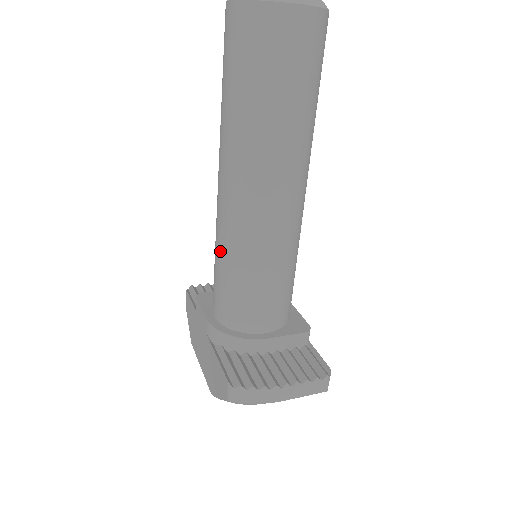
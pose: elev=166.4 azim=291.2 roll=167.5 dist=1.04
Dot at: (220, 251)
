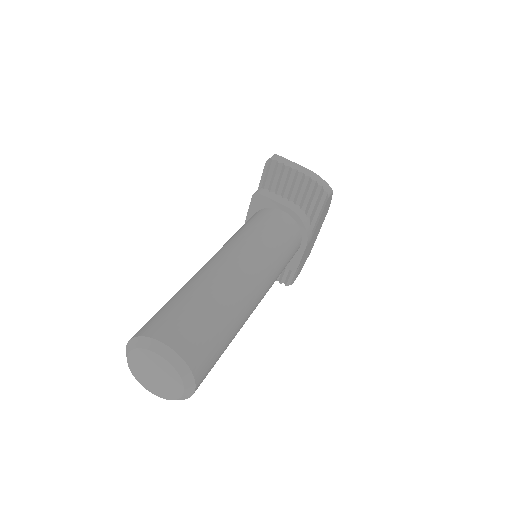
Dot at: occluded
